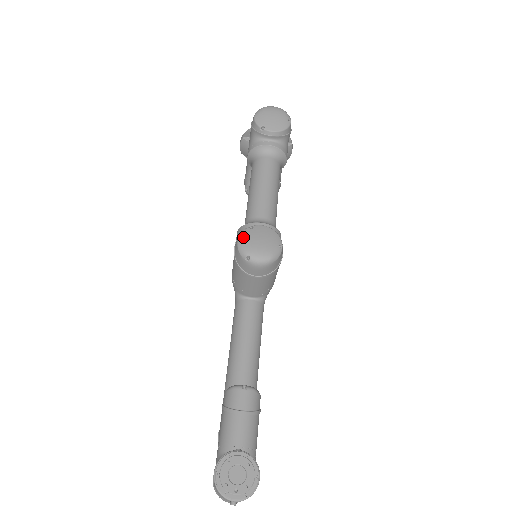
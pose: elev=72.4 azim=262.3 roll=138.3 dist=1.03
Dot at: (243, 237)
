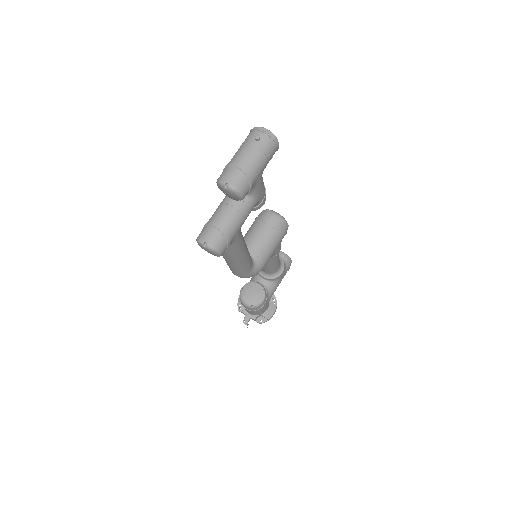
Dot at: occluded
